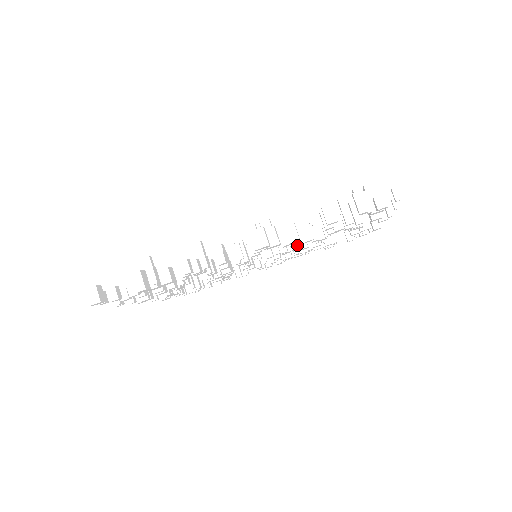
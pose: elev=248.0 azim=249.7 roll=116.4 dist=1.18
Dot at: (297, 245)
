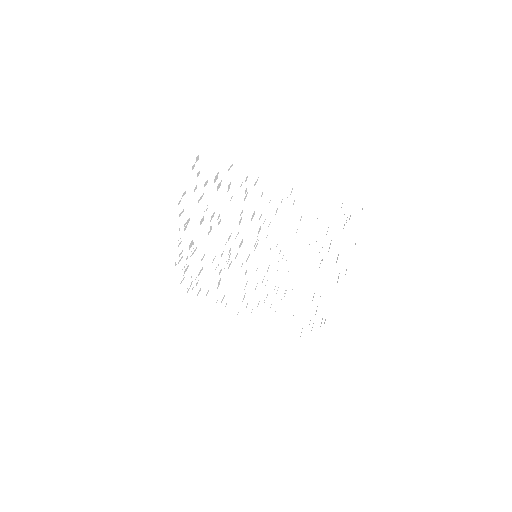
Dot at: (285, 260)
